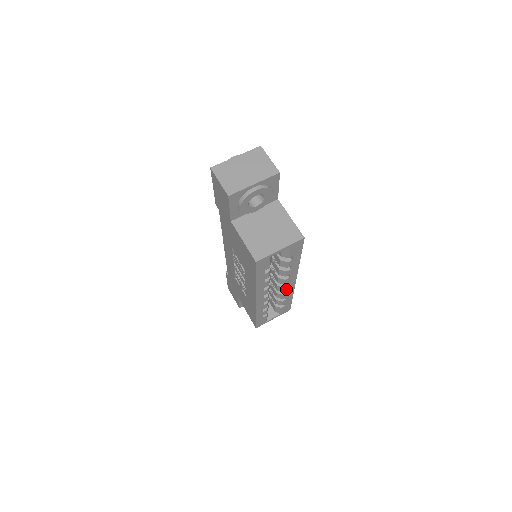
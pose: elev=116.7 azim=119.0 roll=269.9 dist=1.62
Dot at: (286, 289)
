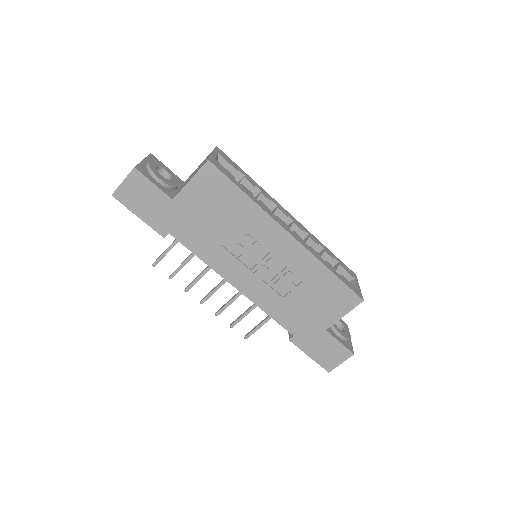
Dot at: (300, 228)
